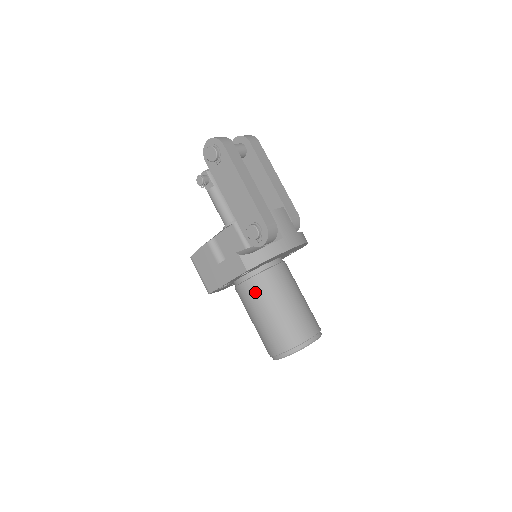
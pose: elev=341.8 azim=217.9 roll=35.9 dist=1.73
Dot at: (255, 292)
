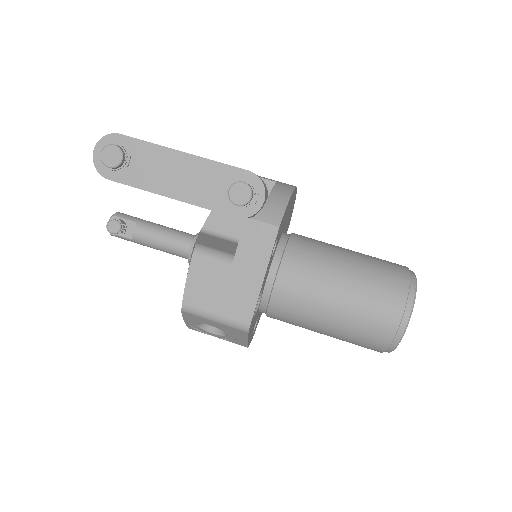
Dot at: (302, 273)
